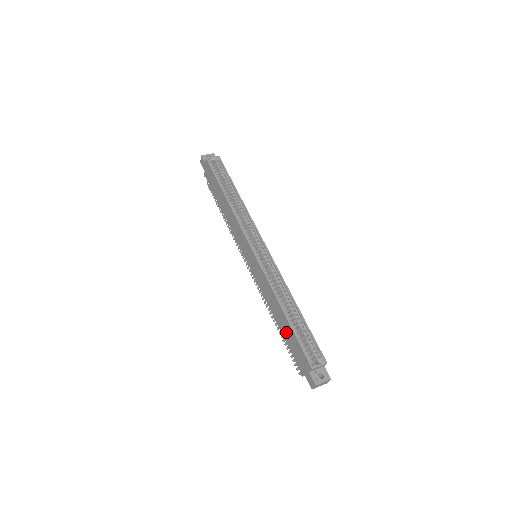
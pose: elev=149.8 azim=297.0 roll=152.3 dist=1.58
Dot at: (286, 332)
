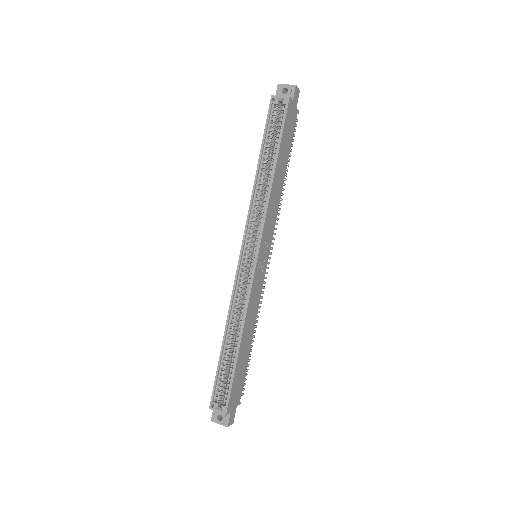
Dot at: occluded
